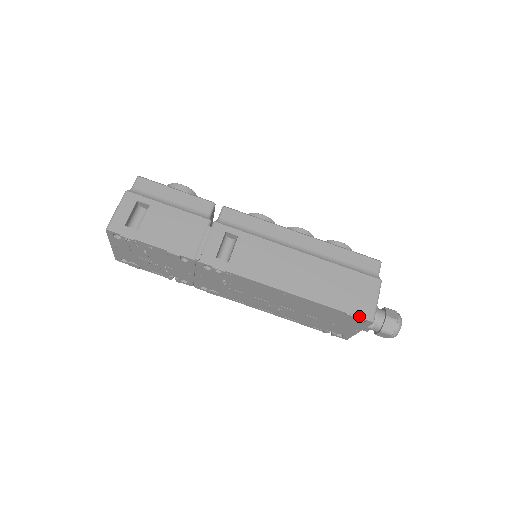
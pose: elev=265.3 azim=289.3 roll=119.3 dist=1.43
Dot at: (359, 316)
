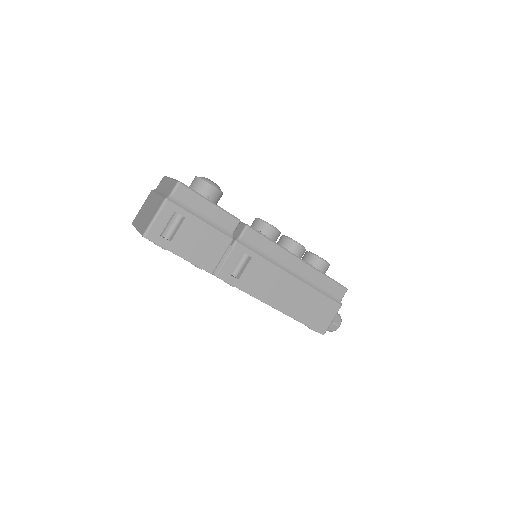
Dot at: (316, 330)
